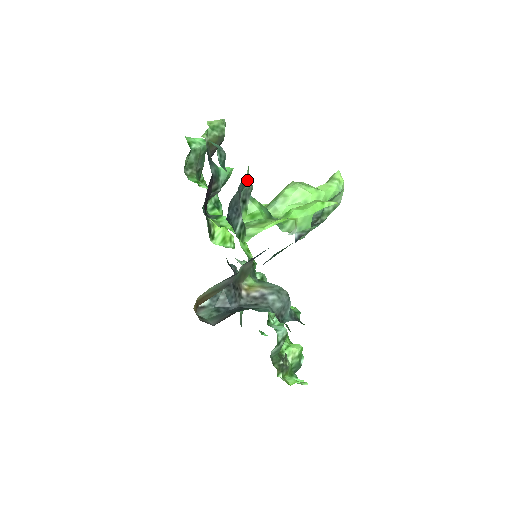
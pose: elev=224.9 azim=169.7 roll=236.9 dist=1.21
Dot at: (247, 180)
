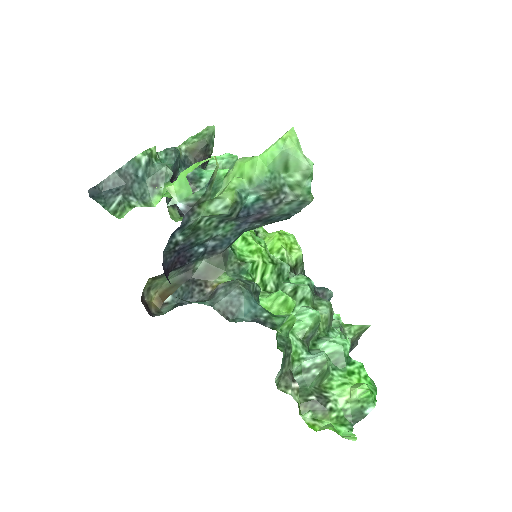
Dot at: (160, 165)
